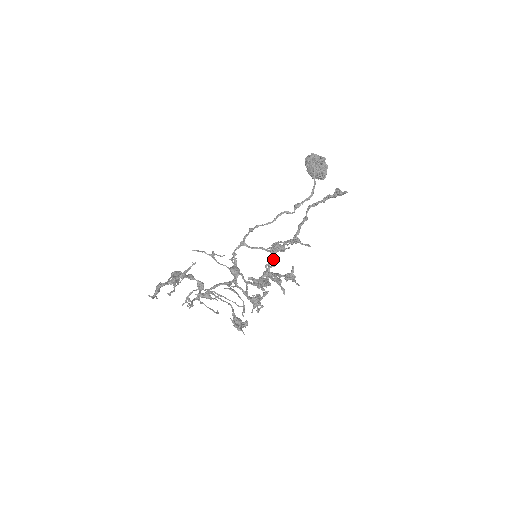
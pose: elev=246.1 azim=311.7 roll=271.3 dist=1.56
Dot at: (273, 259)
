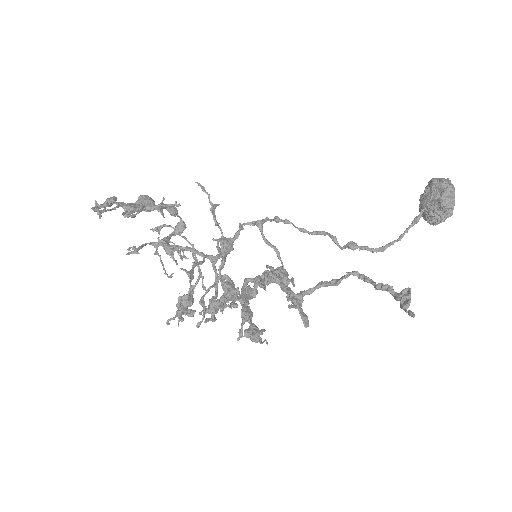
Dot at: occluded
